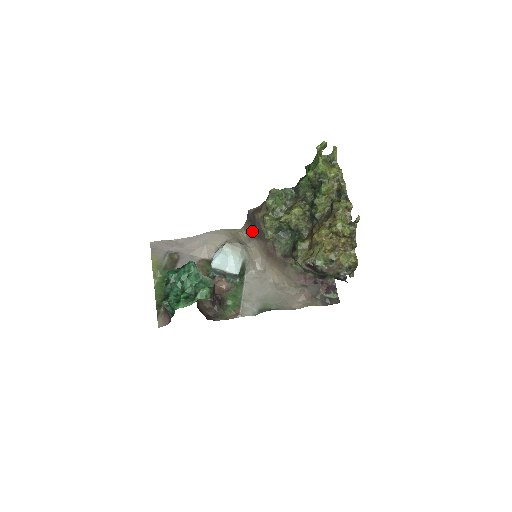
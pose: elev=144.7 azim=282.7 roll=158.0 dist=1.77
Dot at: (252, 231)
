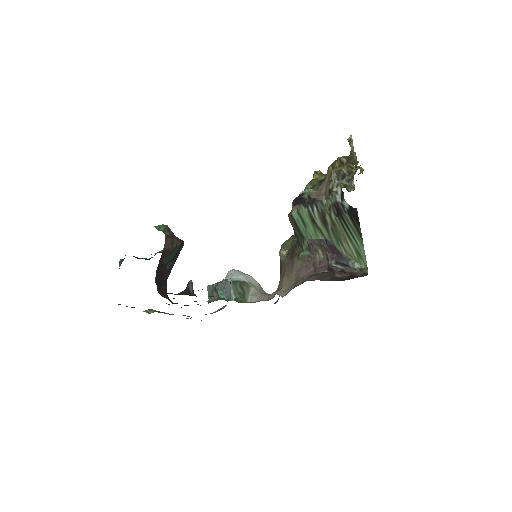
Dot at: occluded
